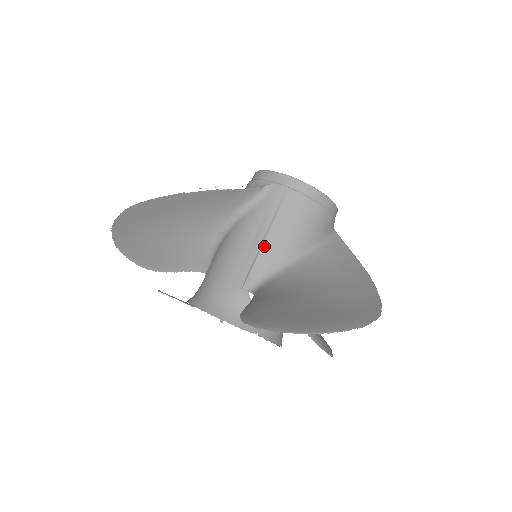
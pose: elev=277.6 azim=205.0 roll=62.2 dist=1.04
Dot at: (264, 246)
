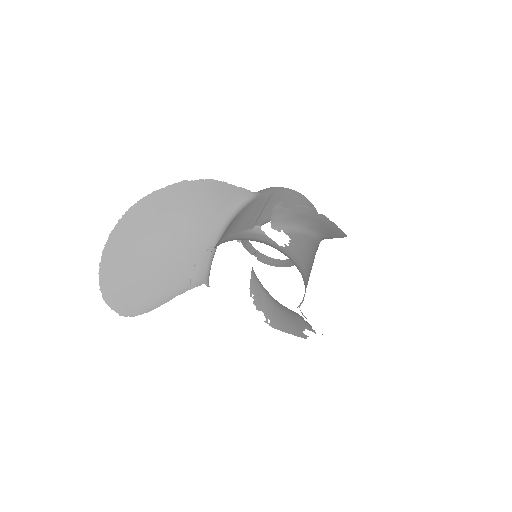
Dot at: (266, 209)
